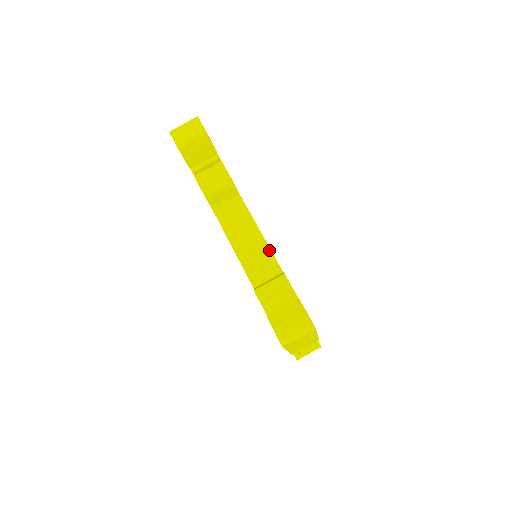
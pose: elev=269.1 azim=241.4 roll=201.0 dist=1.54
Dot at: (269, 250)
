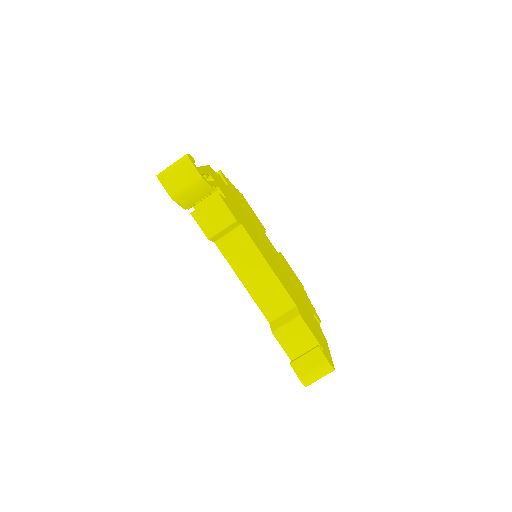
Dot at: (280, 284)
